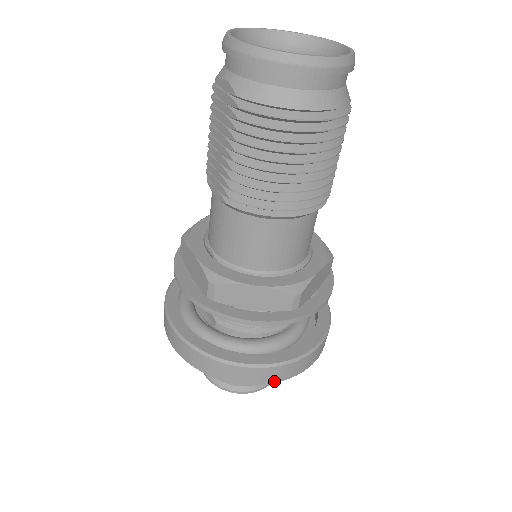
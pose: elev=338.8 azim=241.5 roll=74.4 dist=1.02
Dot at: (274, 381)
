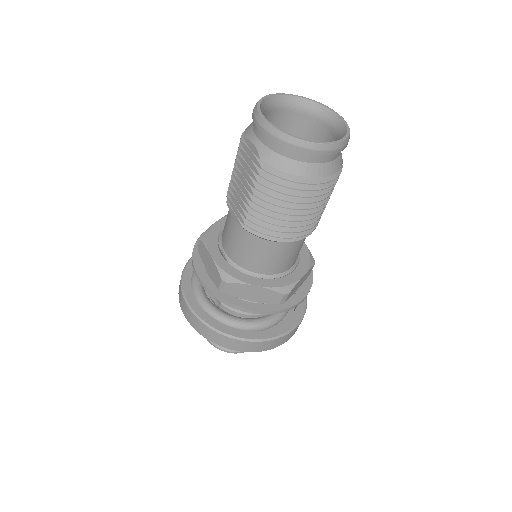
Dot at: (261, 350)
